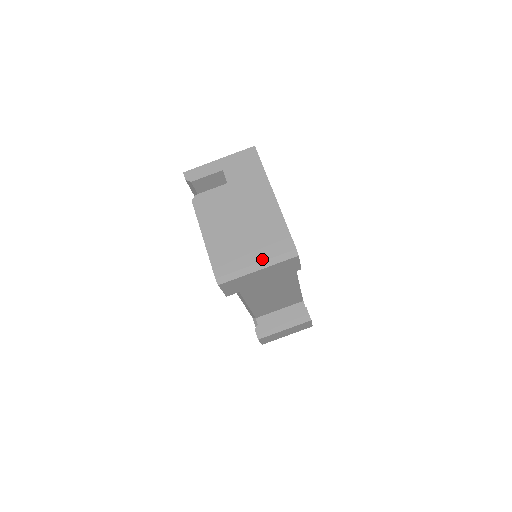
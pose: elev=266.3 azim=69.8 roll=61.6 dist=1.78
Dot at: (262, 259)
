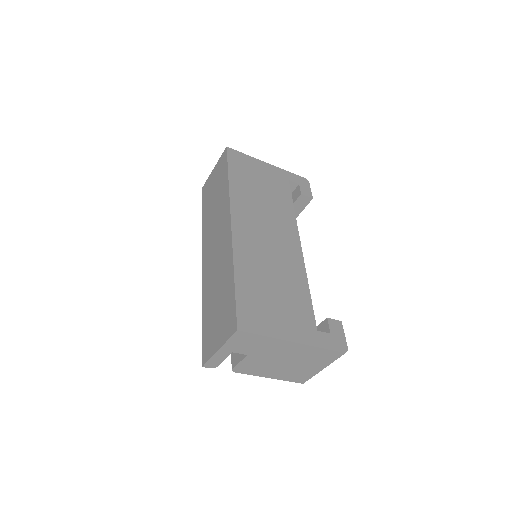
Dot at: (325, 367)
